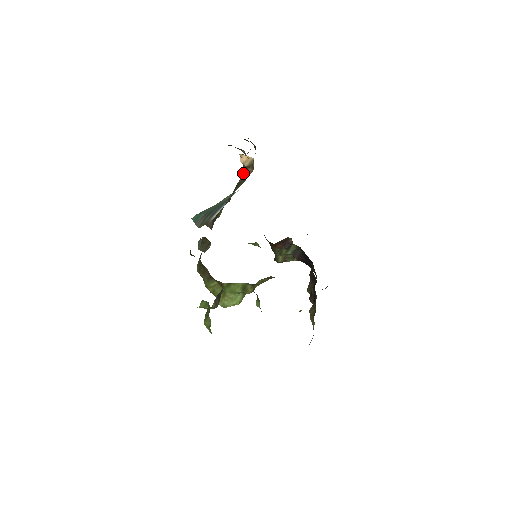
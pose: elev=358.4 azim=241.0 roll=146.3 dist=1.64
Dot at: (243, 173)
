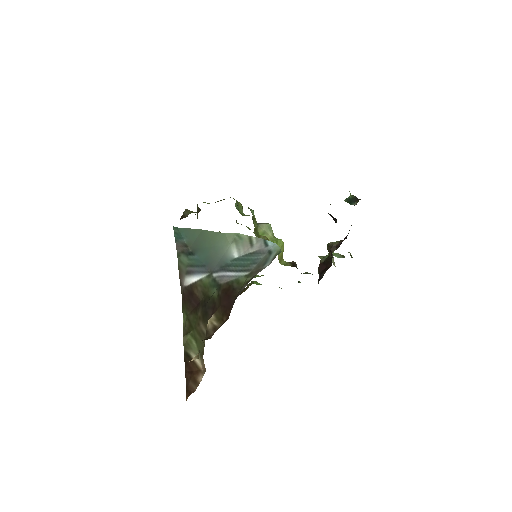
Dot at: occluded
